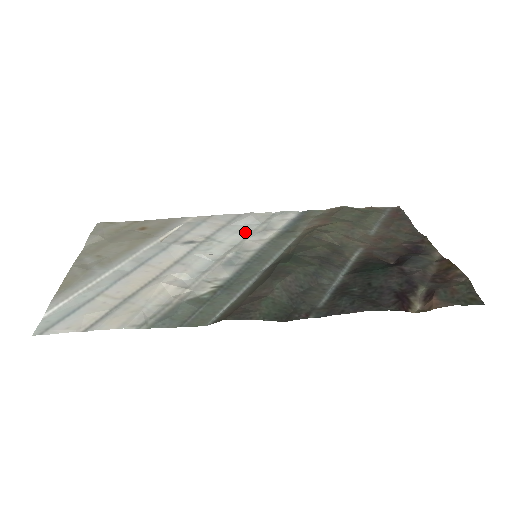
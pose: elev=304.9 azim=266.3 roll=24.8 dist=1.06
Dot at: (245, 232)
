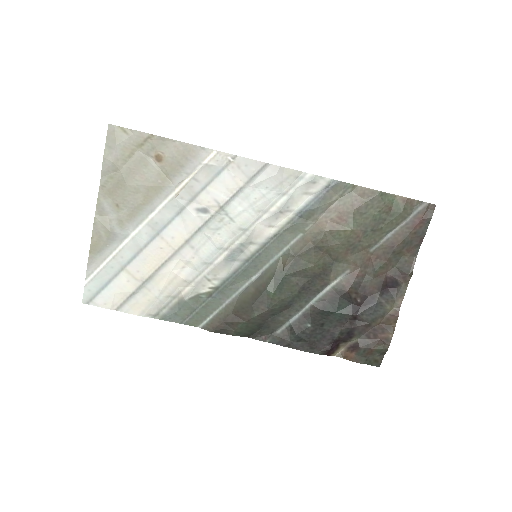
Dot at: (260, 208)
